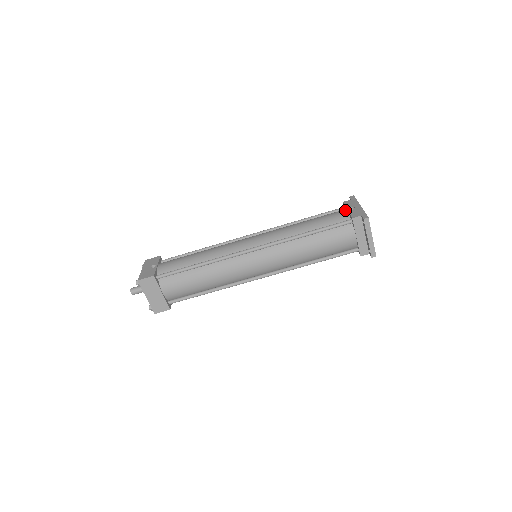
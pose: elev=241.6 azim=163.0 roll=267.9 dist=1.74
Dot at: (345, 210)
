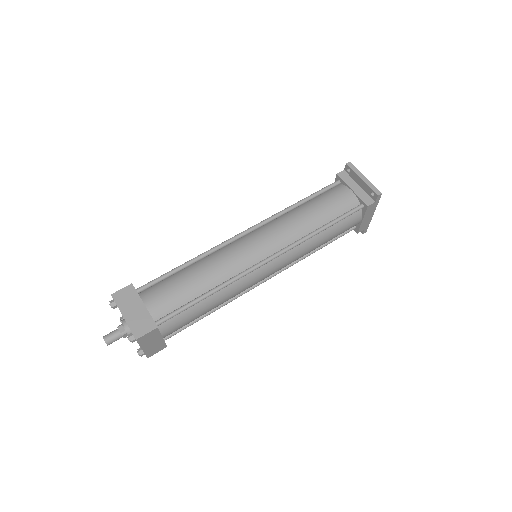
Dot at: occluded
